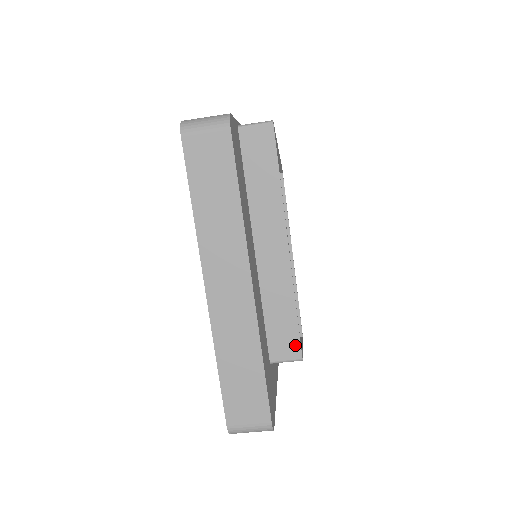
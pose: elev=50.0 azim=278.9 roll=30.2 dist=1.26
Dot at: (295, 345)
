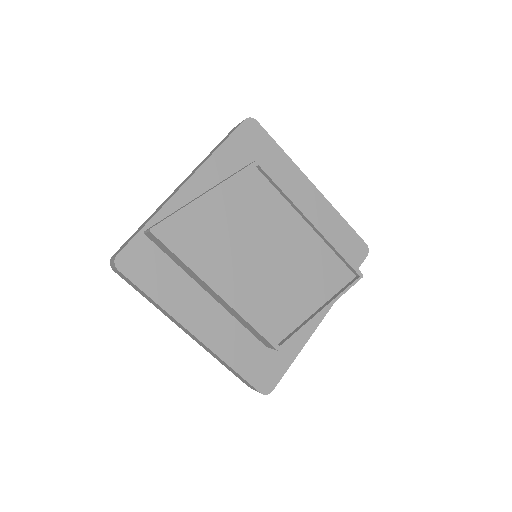
Dot at: (268, 343)
